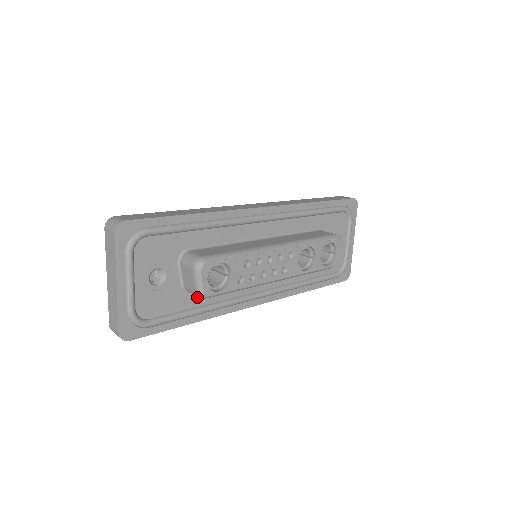
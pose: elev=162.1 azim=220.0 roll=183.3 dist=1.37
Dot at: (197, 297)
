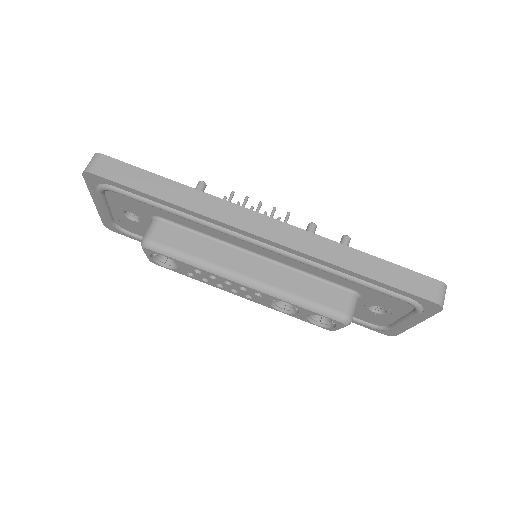
Dot at: occluded
